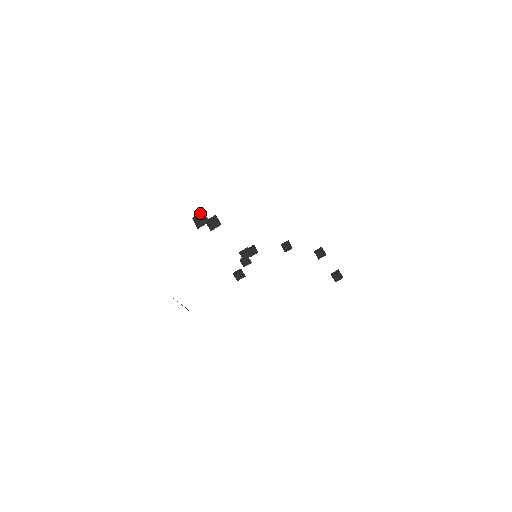
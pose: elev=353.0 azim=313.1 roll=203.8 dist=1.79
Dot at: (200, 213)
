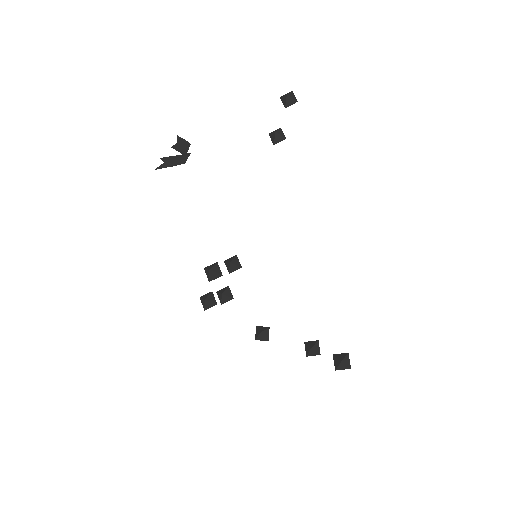
Dot at: occluded
